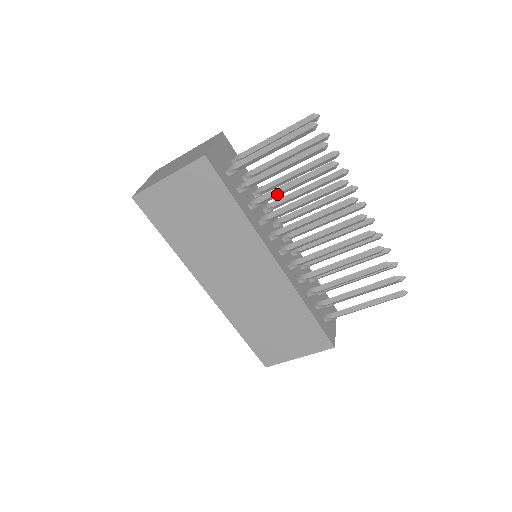
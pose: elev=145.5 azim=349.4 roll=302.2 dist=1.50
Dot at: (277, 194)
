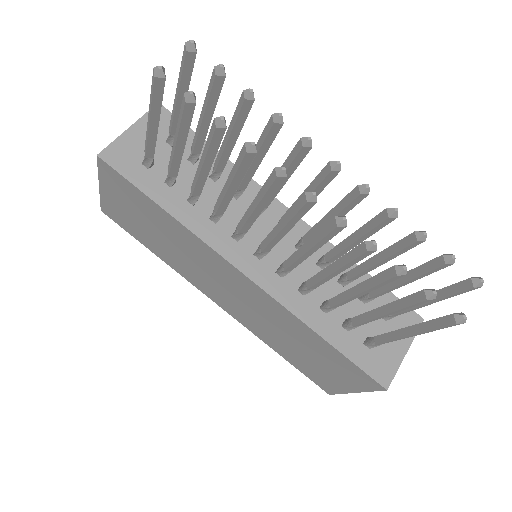
Dot at: (198, 182)
